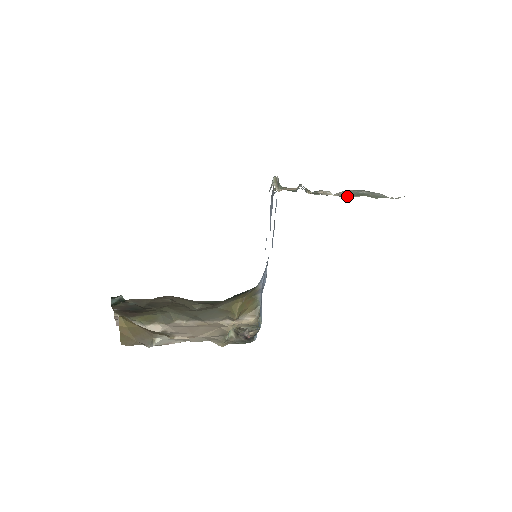
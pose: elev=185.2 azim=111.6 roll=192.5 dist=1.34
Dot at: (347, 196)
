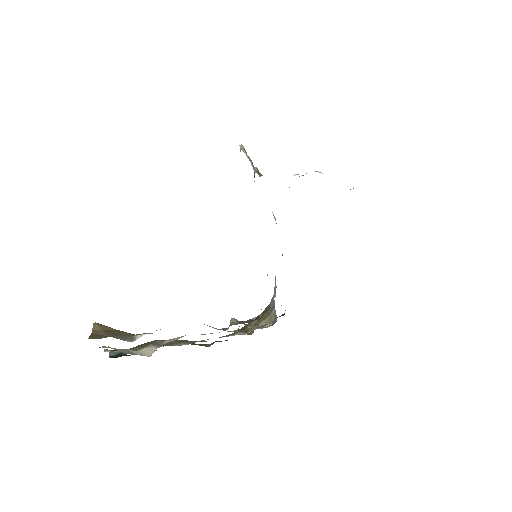
Dot at: occluded
